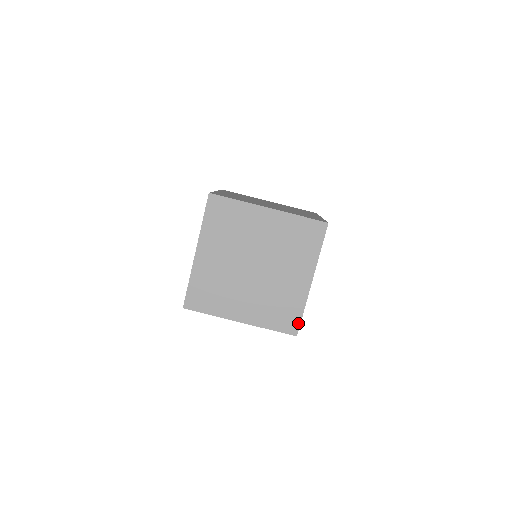
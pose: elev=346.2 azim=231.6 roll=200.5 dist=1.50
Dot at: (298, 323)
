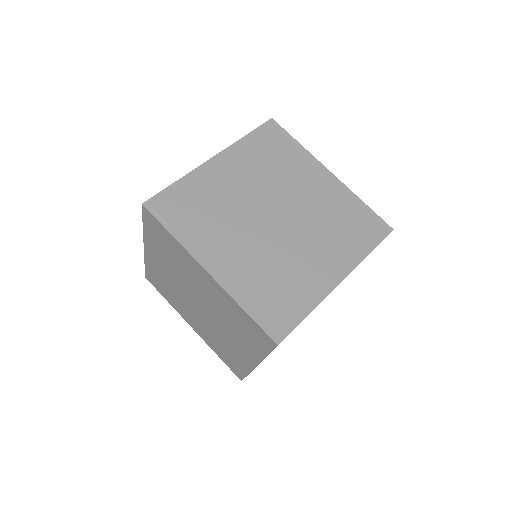
Dot at: (242, 376)
